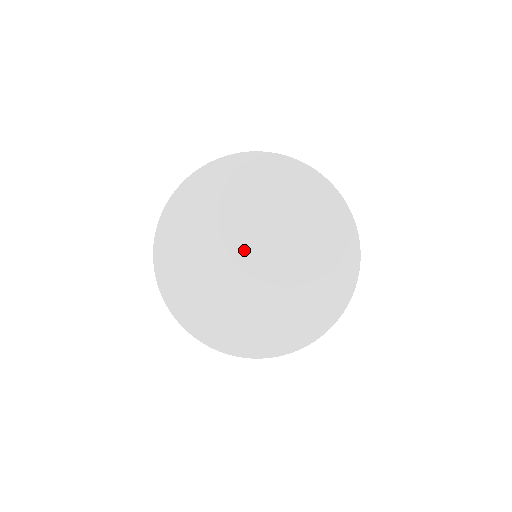
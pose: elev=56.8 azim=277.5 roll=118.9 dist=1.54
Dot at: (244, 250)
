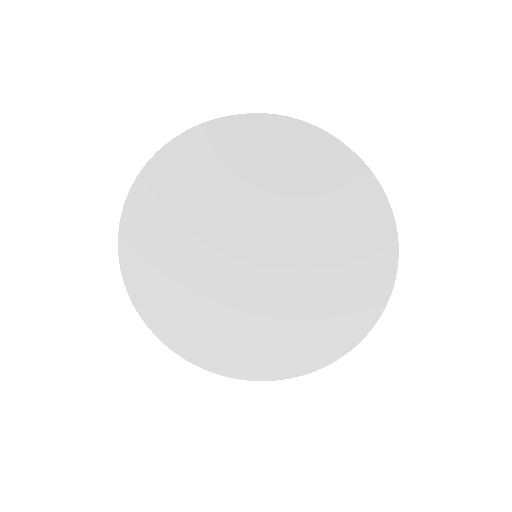
Dot at: (239, 267)
